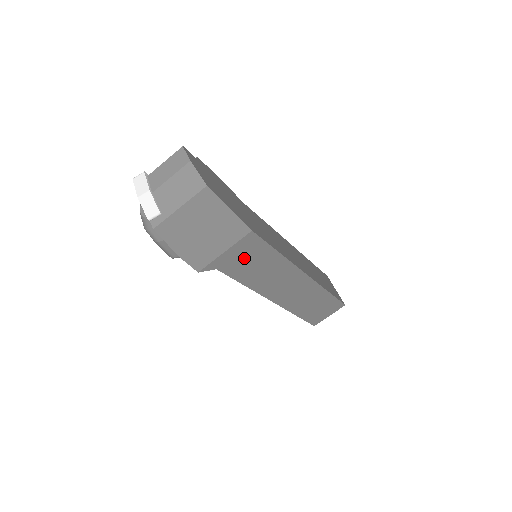
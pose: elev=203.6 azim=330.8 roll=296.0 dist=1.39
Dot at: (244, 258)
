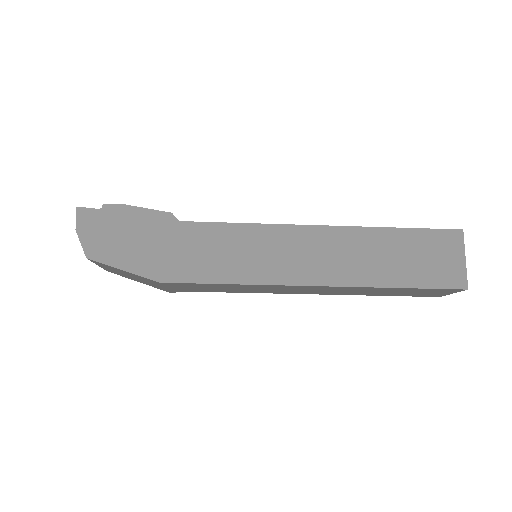
Dot at: (196, 287)
